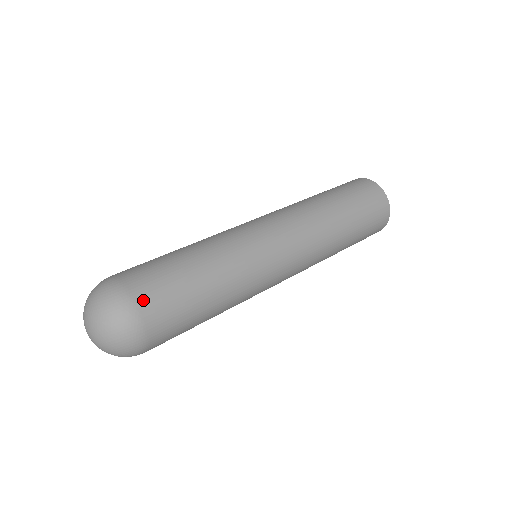
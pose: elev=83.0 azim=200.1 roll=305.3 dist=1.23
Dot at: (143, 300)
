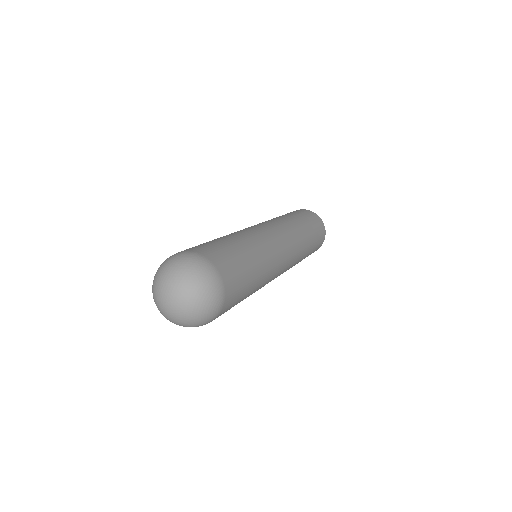
Dot at: (196, 250)
